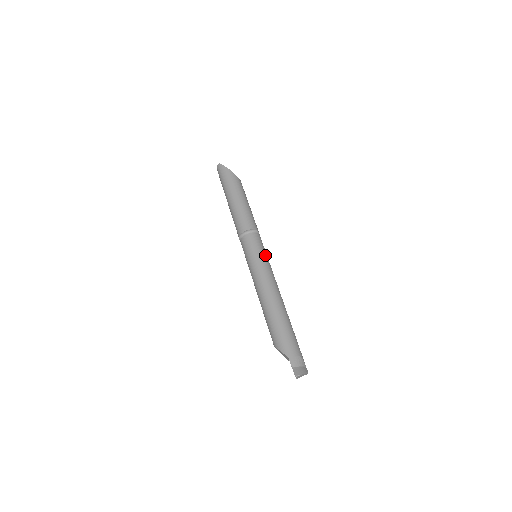
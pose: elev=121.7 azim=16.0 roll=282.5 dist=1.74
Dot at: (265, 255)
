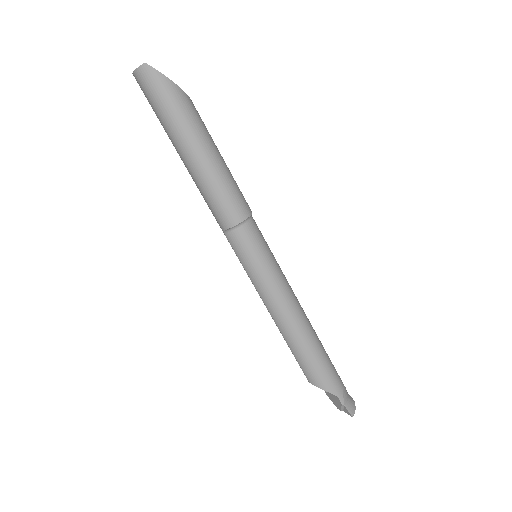
Dot at: occluded
